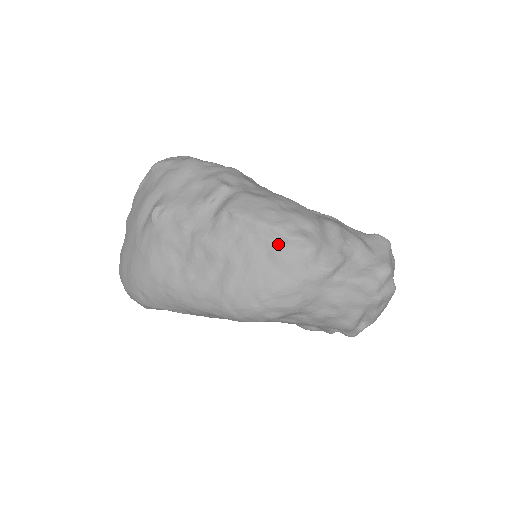
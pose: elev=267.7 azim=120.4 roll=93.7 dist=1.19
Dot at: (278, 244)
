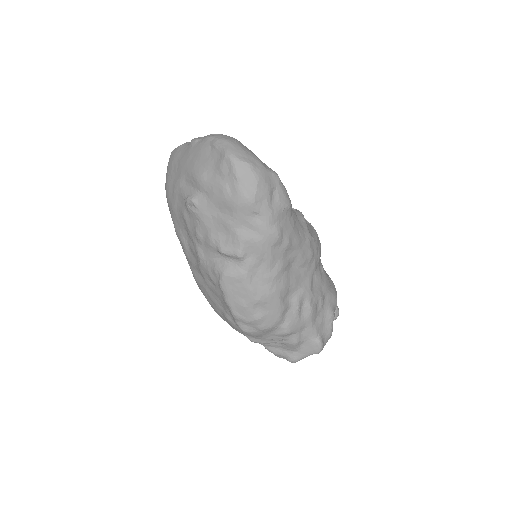
Dot at: (230, 316)
